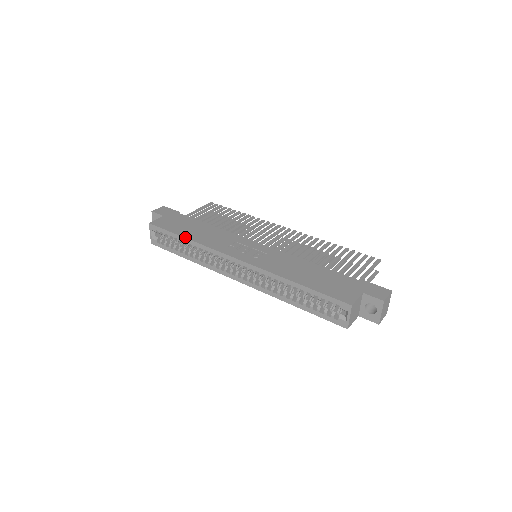
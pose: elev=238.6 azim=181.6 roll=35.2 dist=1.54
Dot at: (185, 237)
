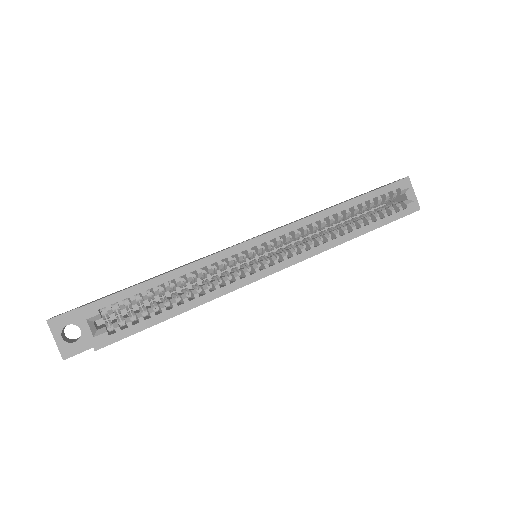
Dot at: occluded
